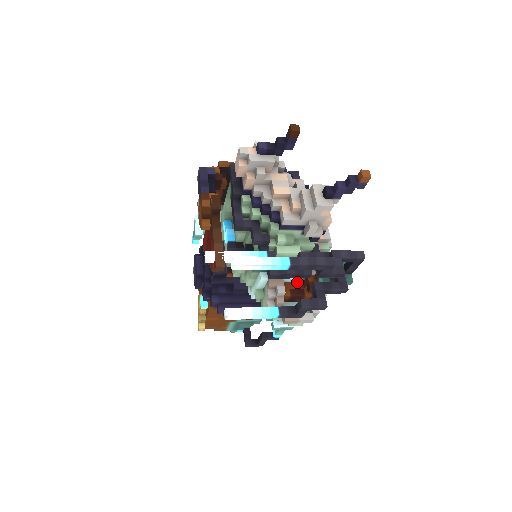
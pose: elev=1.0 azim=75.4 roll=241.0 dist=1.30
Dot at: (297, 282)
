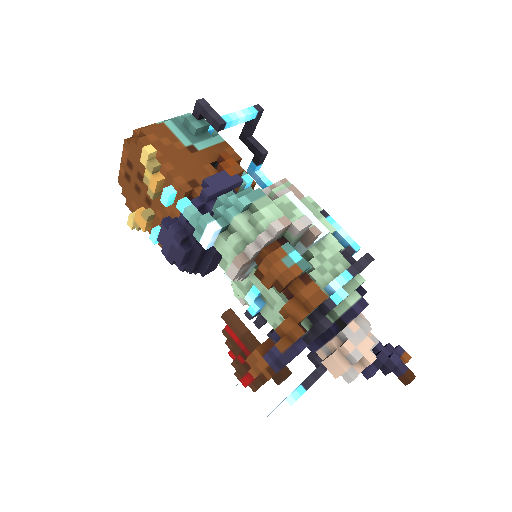
Dot at: occluded
